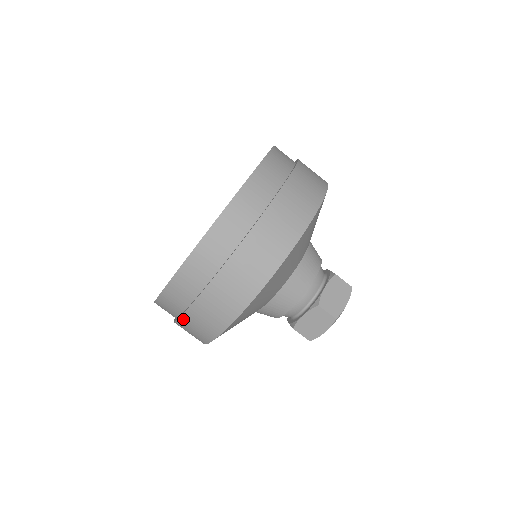
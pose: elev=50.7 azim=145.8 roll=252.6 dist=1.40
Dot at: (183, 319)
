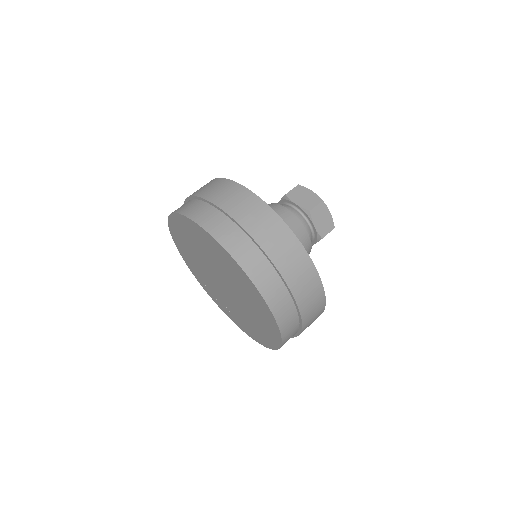
Dot at: occluded
